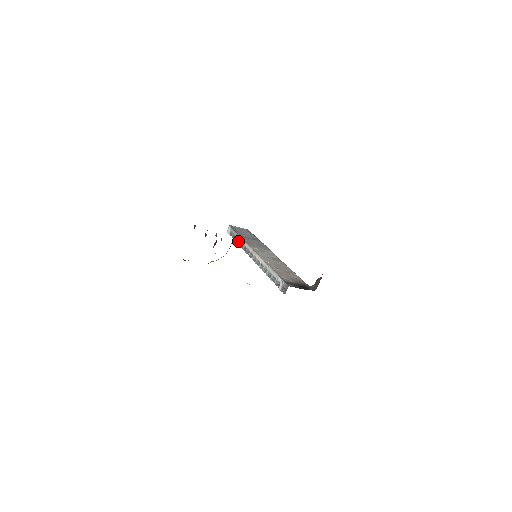
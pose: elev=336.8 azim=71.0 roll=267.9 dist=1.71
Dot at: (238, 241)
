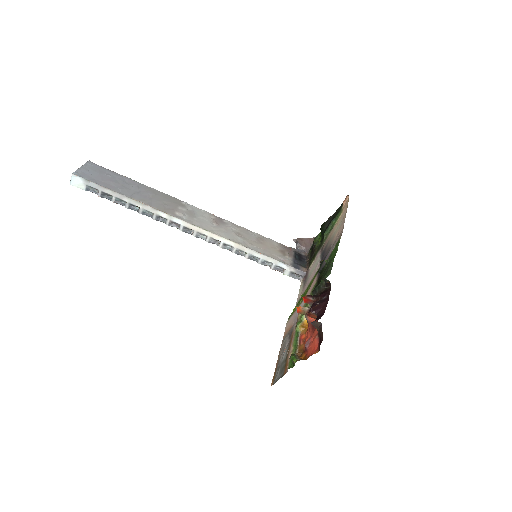
Dot at: (129, 205)
